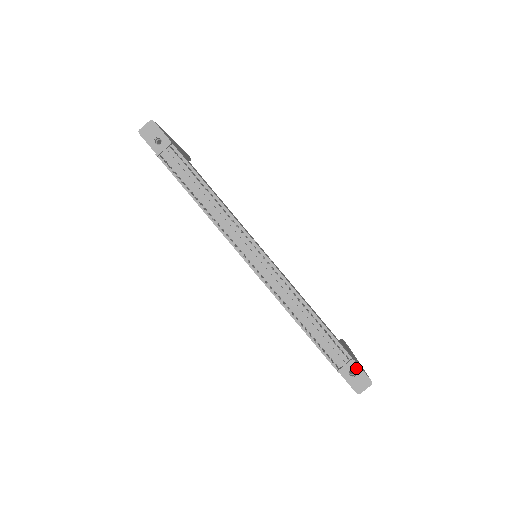
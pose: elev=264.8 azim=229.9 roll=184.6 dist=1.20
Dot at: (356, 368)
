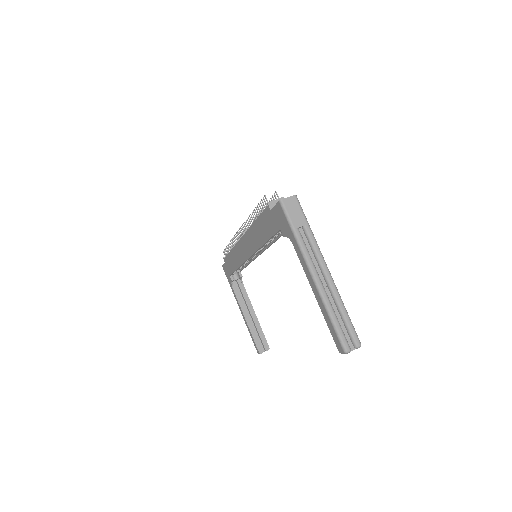
Dot at: occluded
